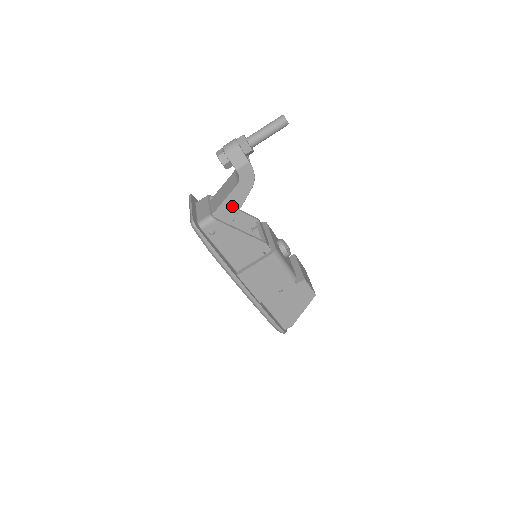
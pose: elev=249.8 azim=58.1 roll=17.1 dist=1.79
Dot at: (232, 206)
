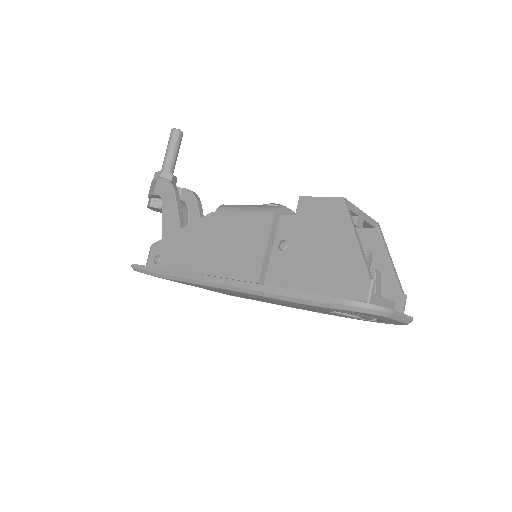
Dot at: (171, 224)
